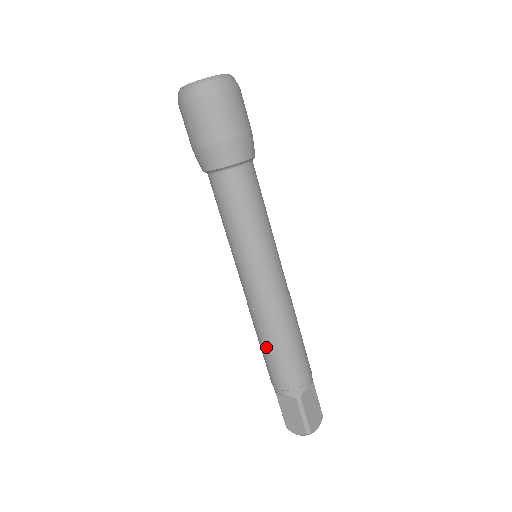
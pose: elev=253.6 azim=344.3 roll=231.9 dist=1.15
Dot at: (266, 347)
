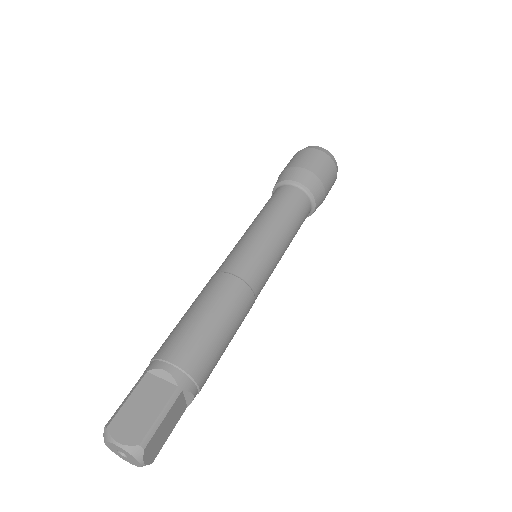
Dot at: (204, 310)
